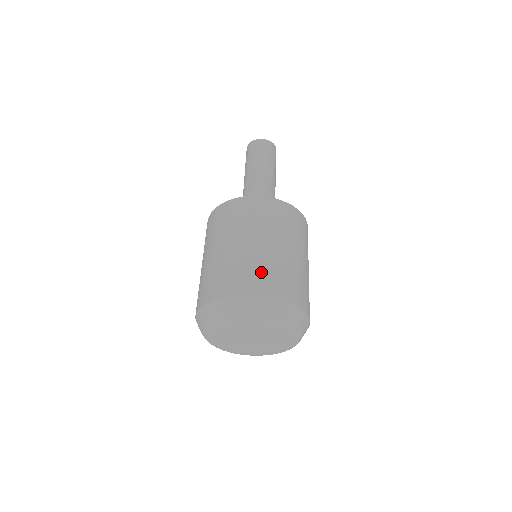
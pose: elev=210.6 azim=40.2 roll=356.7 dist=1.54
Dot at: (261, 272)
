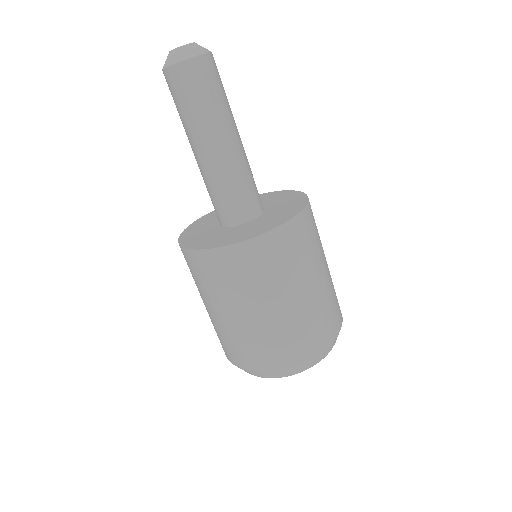
Dot at: (291, 339)
